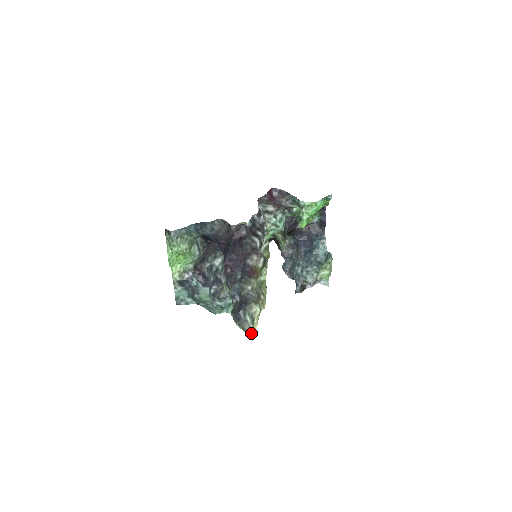
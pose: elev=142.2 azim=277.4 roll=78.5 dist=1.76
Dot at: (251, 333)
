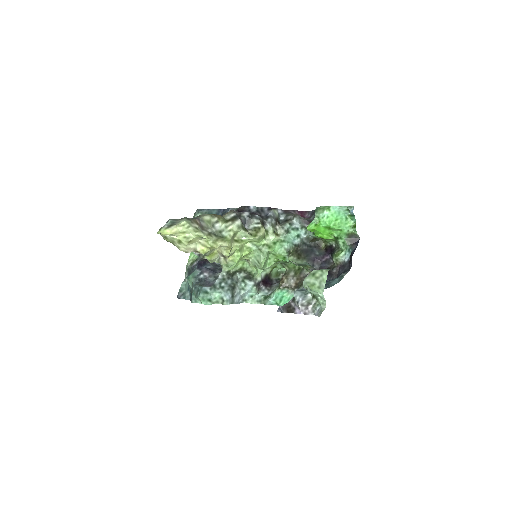
Dot at: (160, 231)
